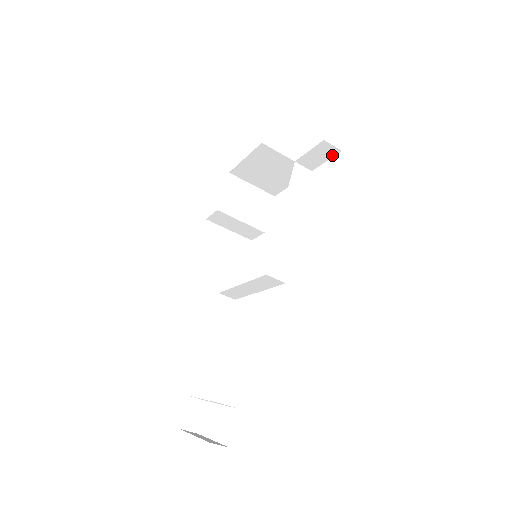
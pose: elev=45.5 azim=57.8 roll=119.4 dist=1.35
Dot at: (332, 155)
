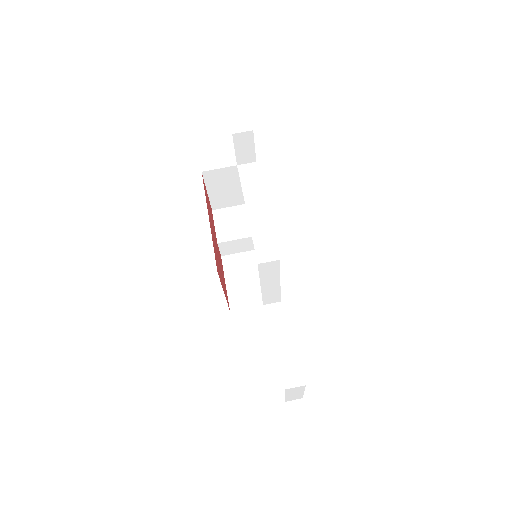
Dot at: (252, 139)
